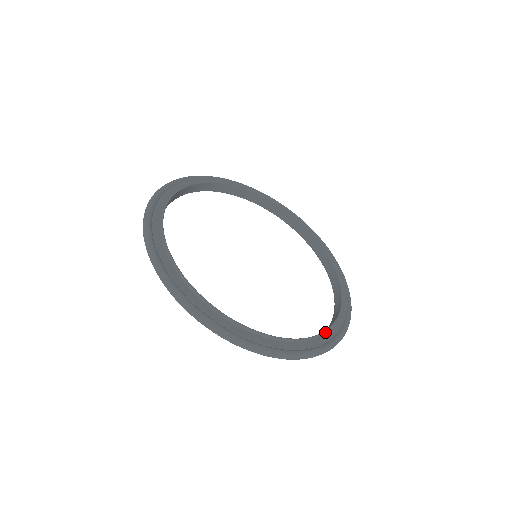
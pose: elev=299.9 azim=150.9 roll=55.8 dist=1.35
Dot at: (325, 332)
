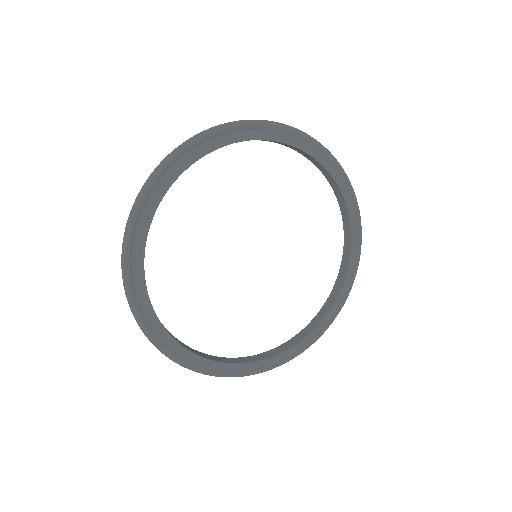
Dot at: (313, 331)
